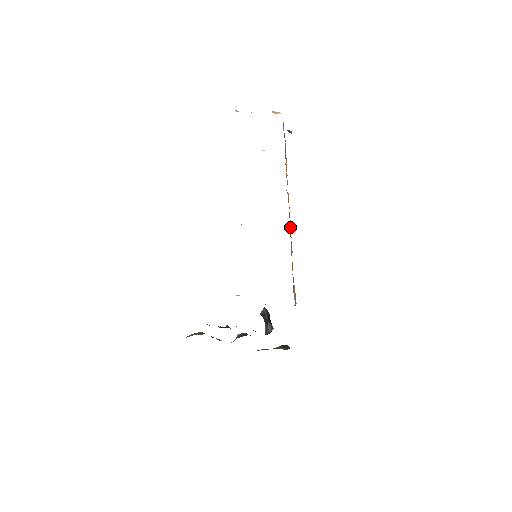
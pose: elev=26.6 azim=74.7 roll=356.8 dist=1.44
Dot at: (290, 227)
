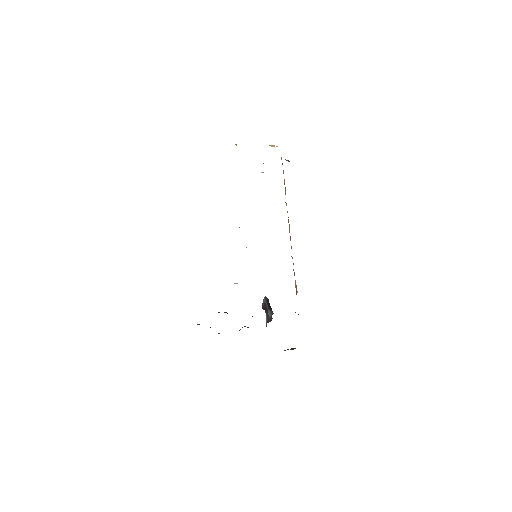
Dot at: (289, 230)
